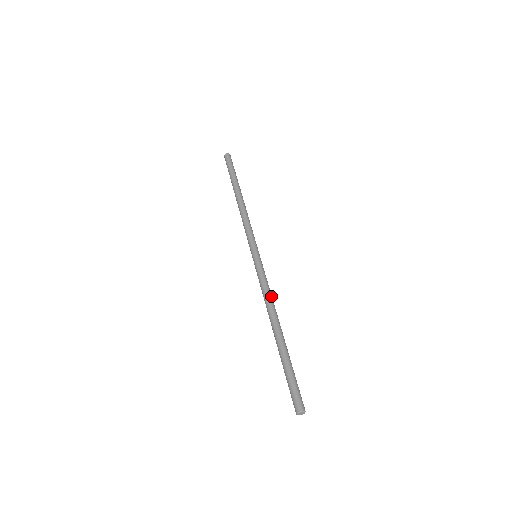
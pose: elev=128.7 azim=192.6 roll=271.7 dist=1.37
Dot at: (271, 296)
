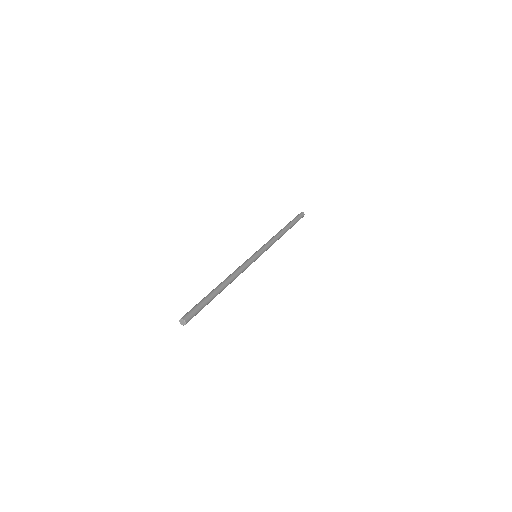
Dot at: (236, 271)
